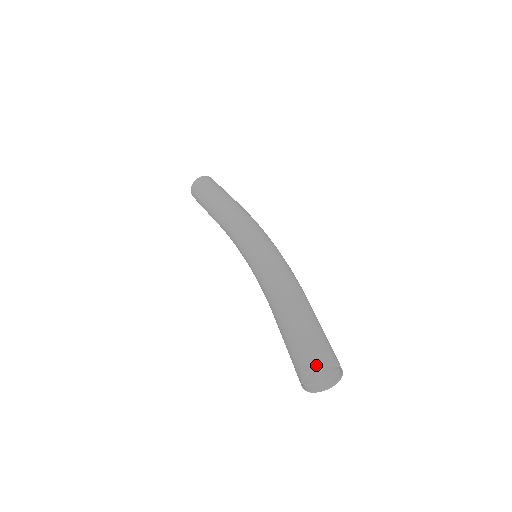
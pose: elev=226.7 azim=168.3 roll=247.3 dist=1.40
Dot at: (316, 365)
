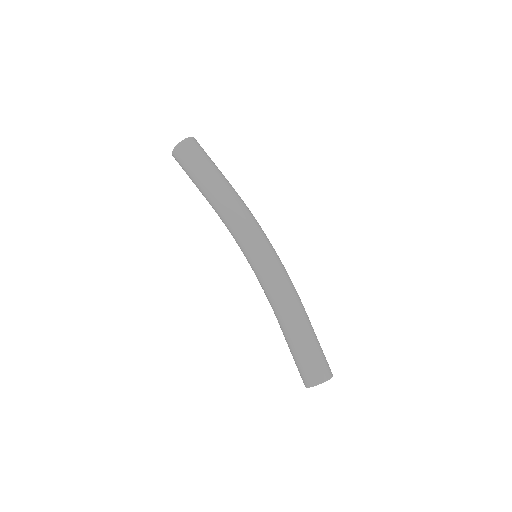
Dot at: (319, 382)
